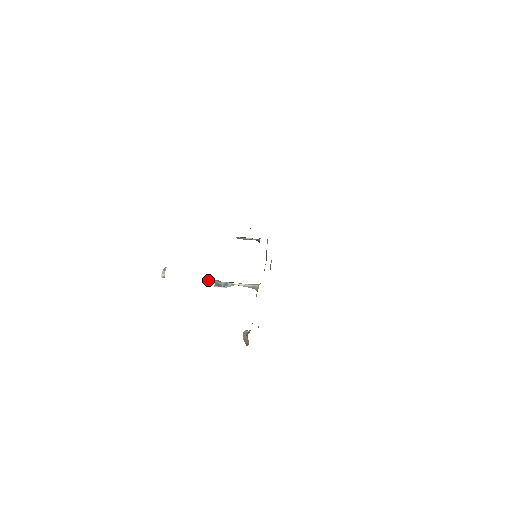
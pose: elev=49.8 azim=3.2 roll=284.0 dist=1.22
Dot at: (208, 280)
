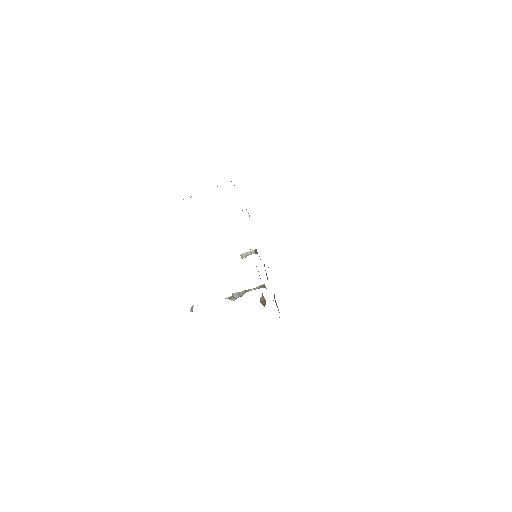
Dot at: (227, 298)
